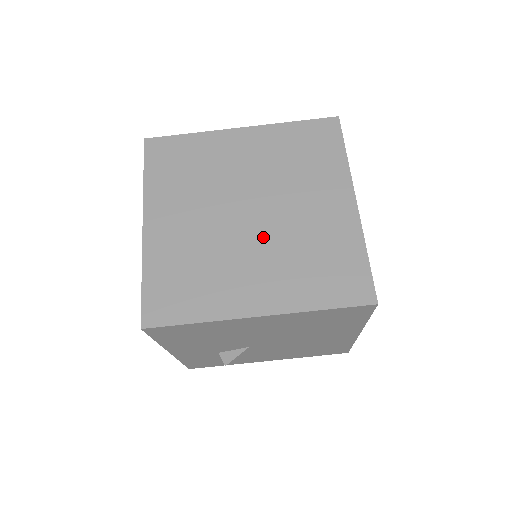
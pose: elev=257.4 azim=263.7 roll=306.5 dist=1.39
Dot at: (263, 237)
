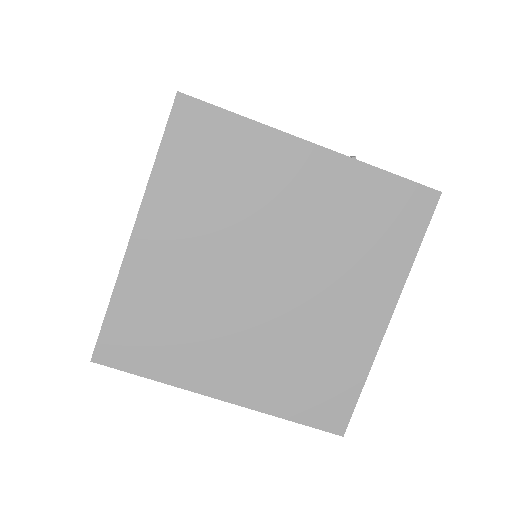
Dot at: (268, 315)
